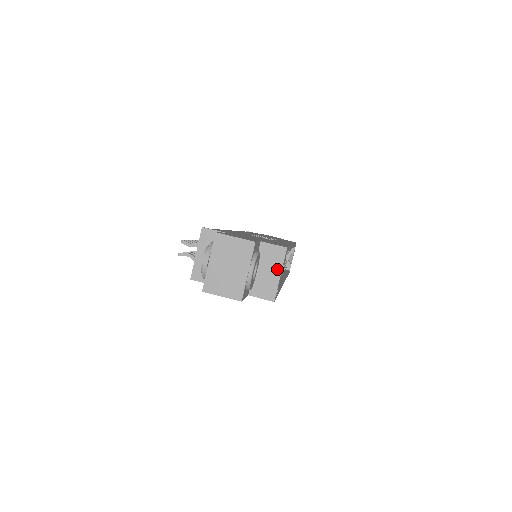
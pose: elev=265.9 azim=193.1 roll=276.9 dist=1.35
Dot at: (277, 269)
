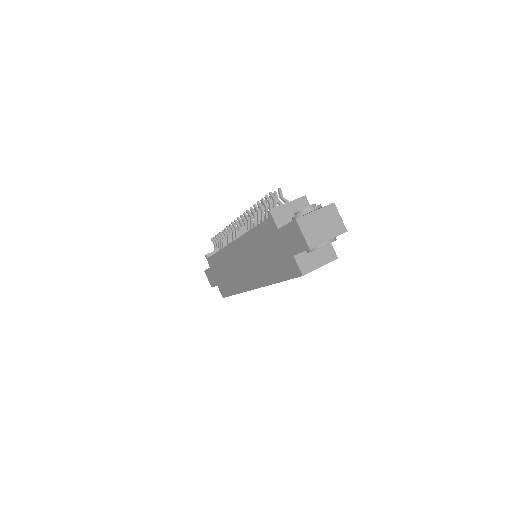
Dot at: (322, 262)
